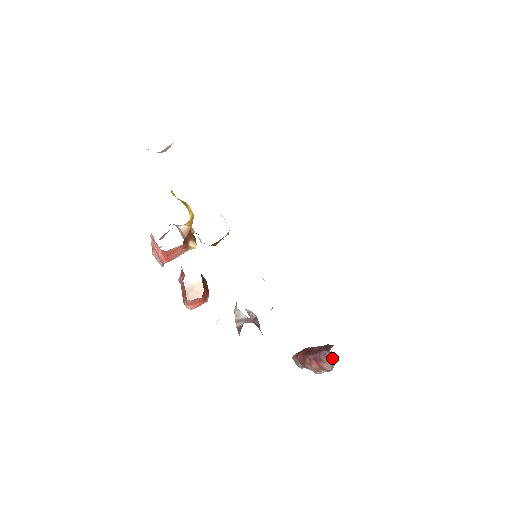
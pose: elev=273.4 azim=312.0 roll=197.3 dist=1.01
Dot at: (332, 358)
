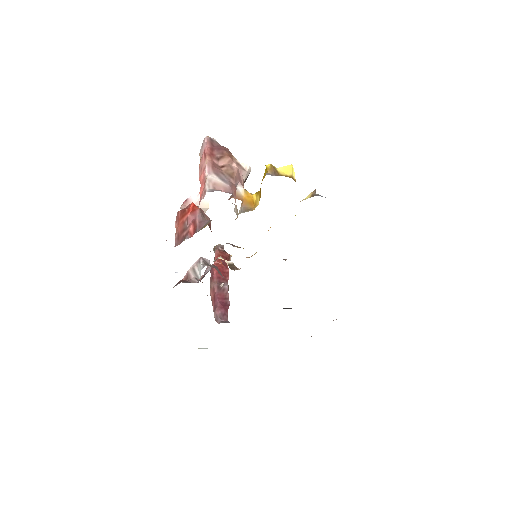
Dot at: (218, 323)
